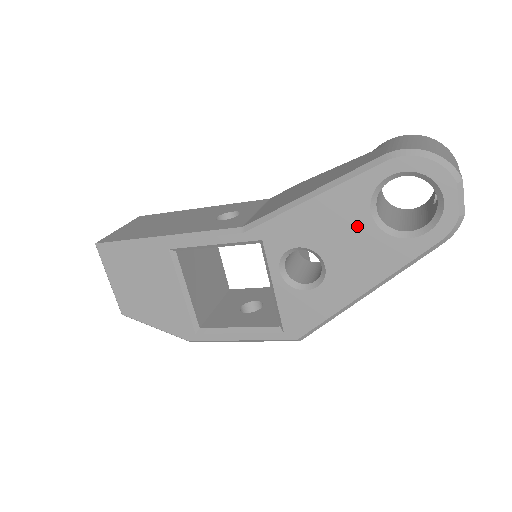
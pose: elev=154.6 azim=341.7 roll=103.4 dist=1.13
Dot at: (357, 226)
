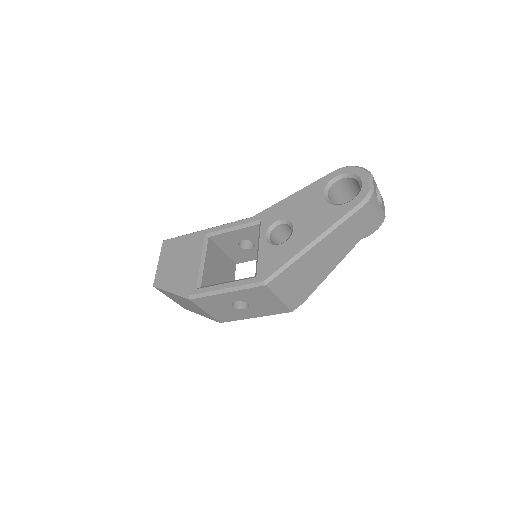
Dot at: (315, 203)
